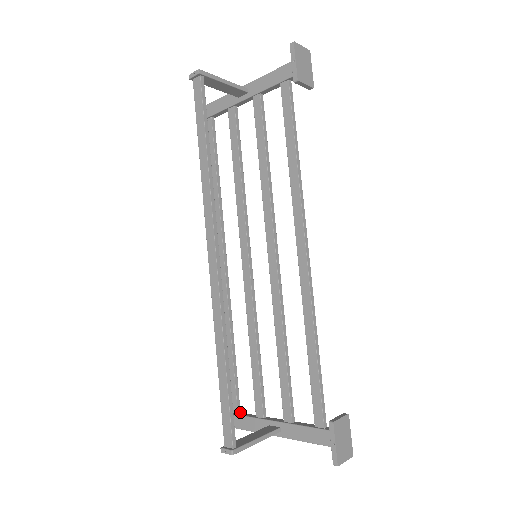
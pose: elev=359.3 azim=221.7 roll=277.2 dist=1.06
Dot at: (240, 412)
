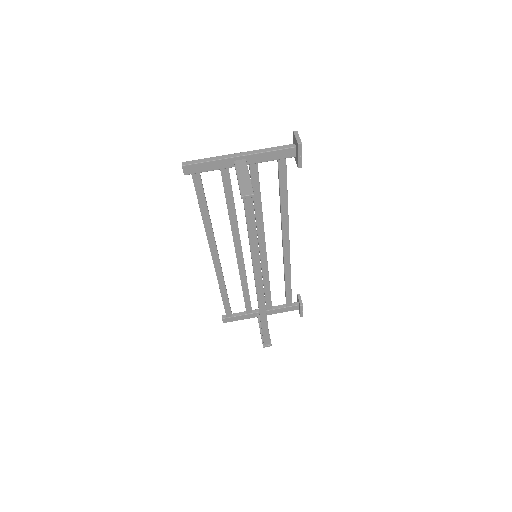
Dot at: (232, 314)
